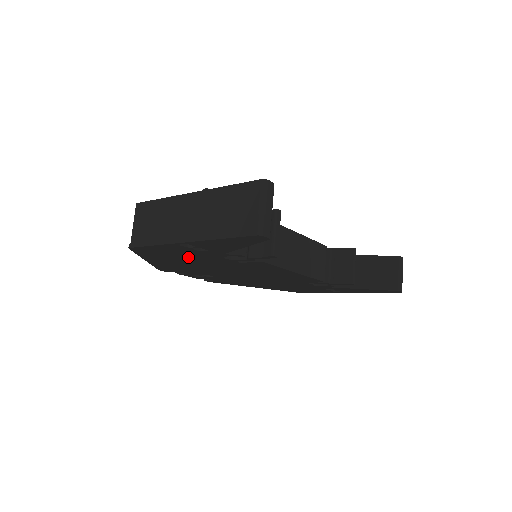
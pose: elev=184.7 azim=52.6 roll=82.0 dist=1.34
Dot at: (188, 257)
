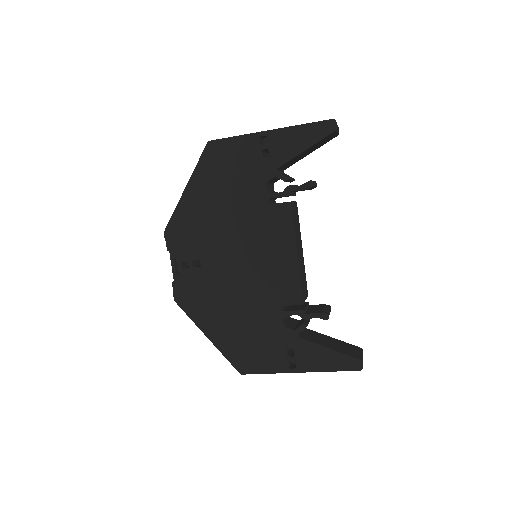
Dot at: (236, 179)
